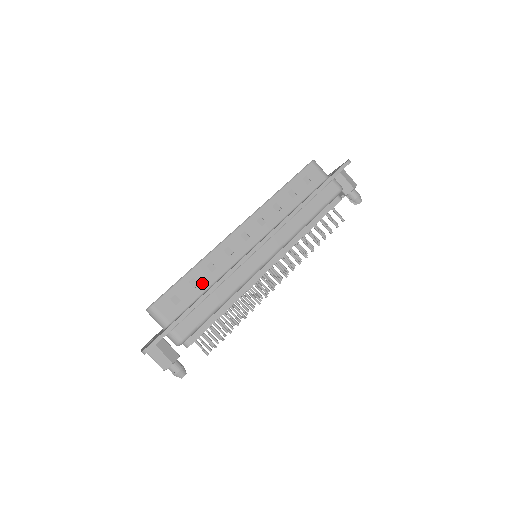
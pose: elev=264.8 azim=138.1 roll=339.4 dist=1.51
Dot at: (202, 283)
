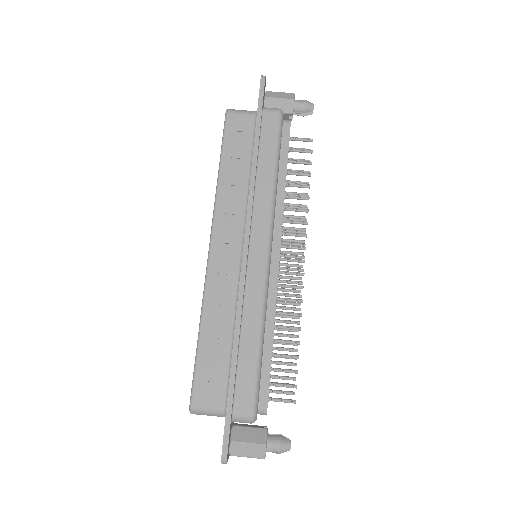
Dot at: (222, 335)
